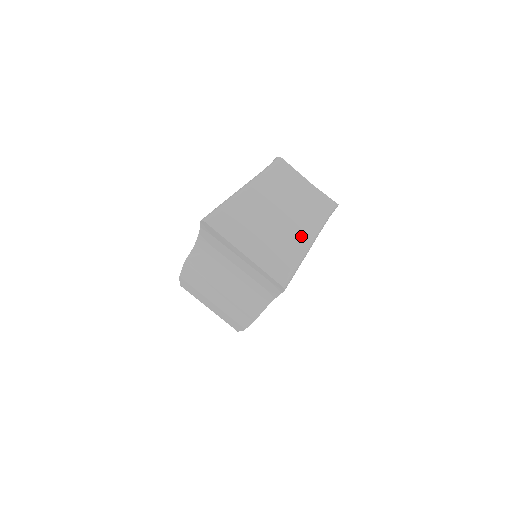
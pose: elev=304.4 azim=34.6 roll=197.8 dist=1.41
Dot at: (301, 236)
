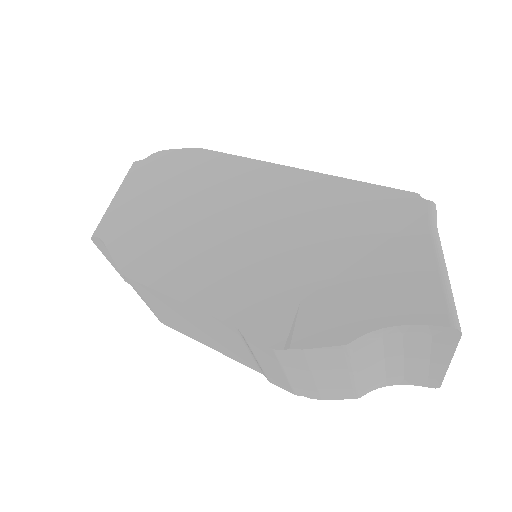
Dot at: occluded
